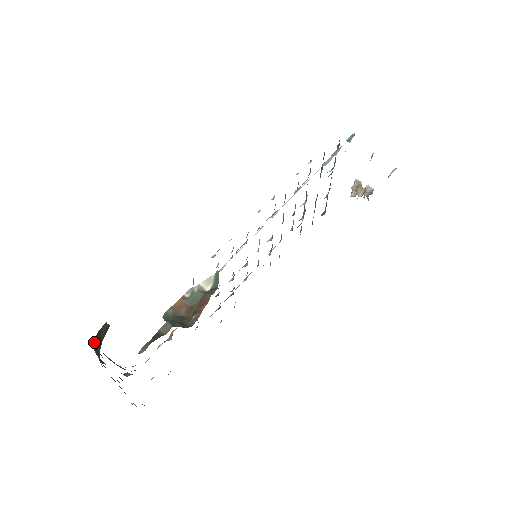
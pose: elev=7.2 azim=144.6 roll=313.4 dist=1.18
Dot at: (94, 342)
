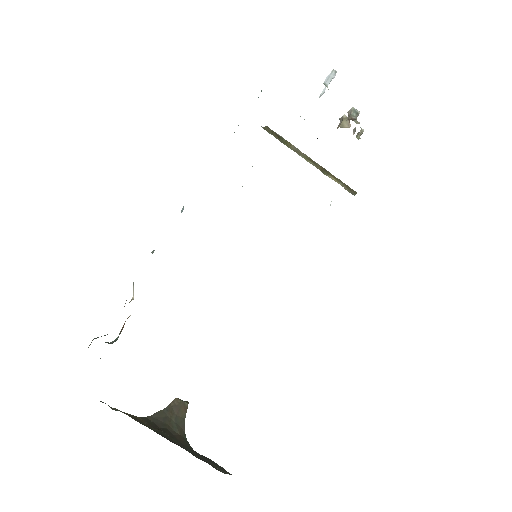
Dot at: (156, 416)
